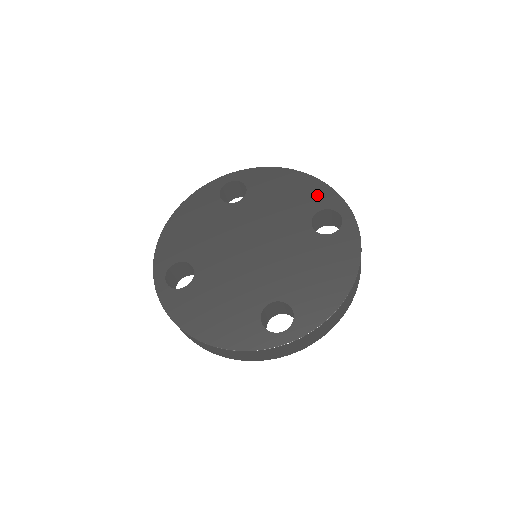
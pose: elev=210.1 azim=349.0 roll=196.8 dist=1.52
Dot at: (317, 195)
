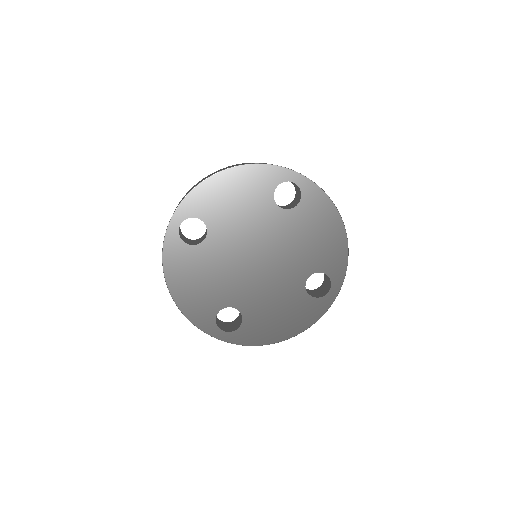
Dot at: (260, 180)
